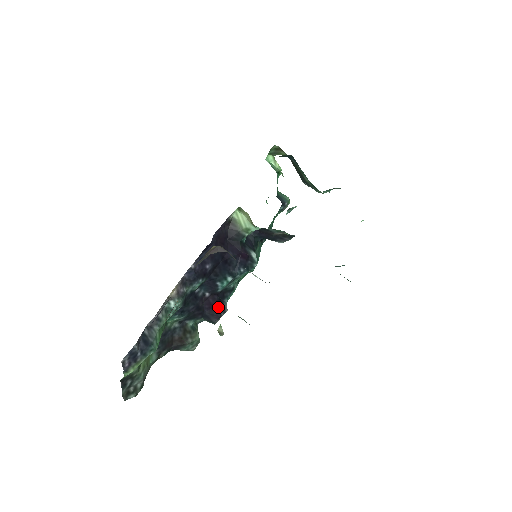
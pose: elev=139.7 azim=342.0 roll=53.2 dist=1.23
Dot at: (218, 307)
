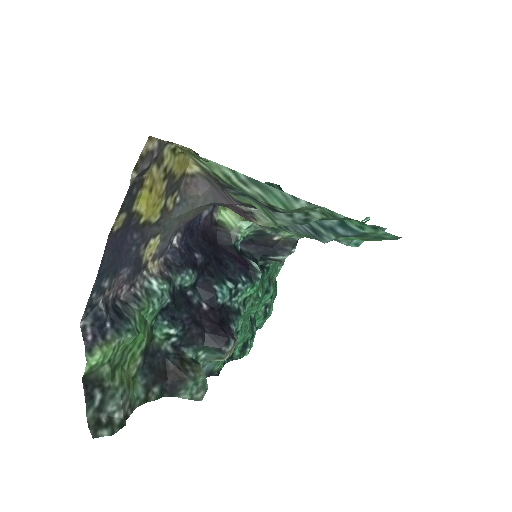
Dot at: (223, 328)
